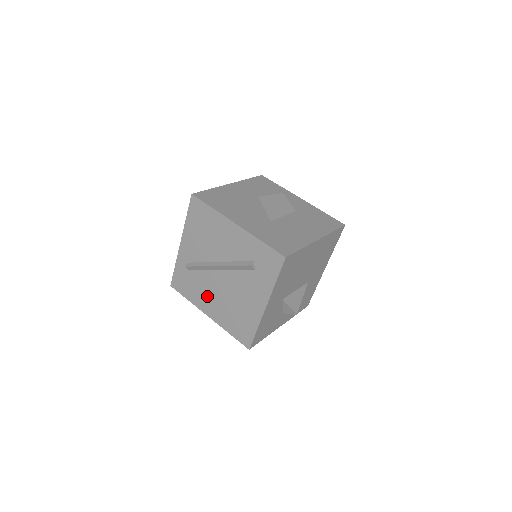
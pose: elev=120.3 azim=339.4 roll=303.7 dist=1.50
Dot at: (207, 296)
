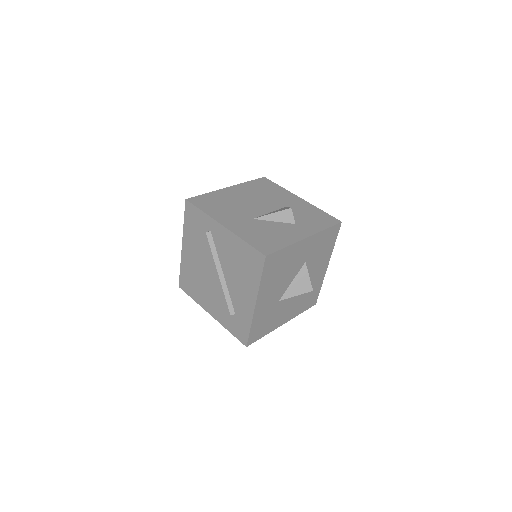
Dot at: (195, 250)
